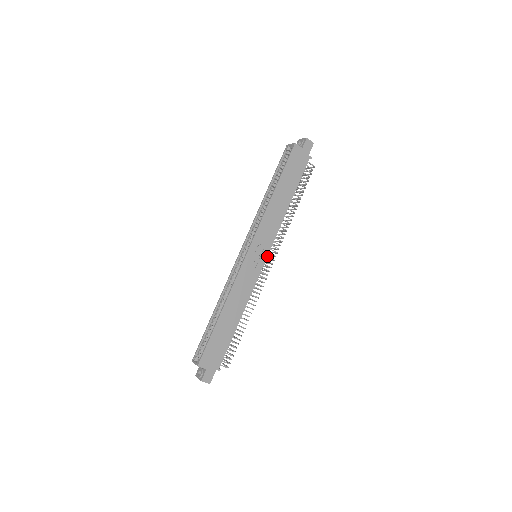
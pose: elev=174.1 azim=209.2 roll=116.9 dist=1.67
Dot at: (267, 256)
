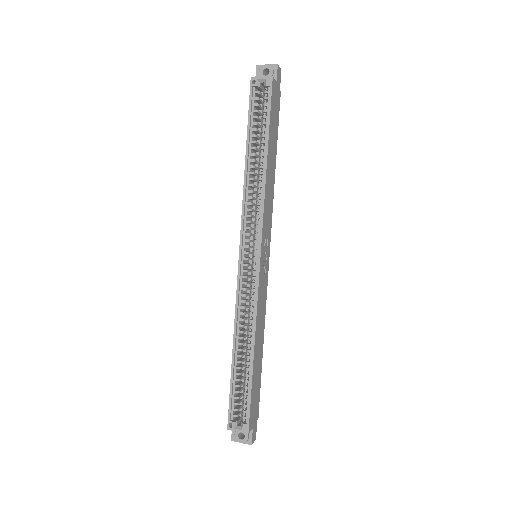
Dot at: (269, 251)
